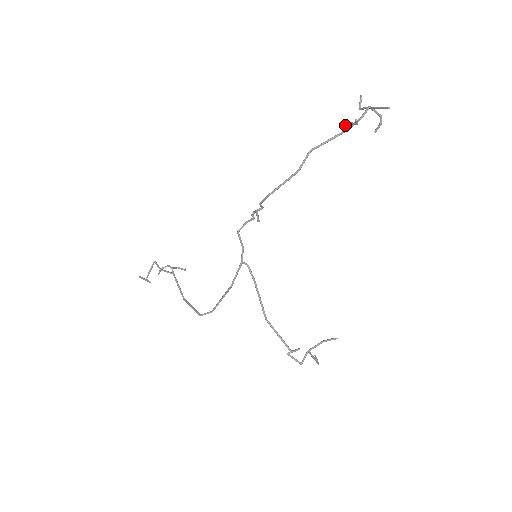
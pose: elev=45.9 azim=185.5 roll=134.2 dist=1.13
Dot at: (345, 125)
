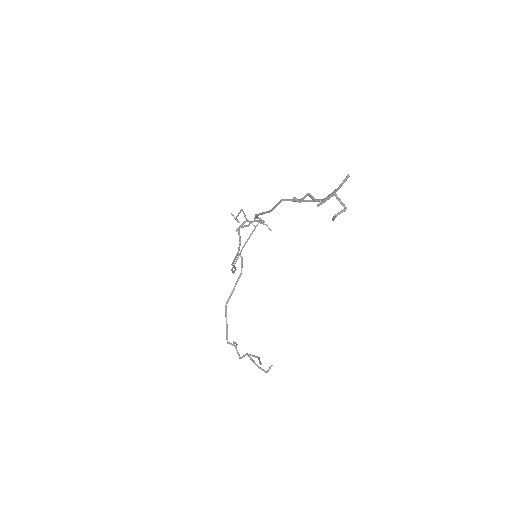
Dot at: (309, 195)
